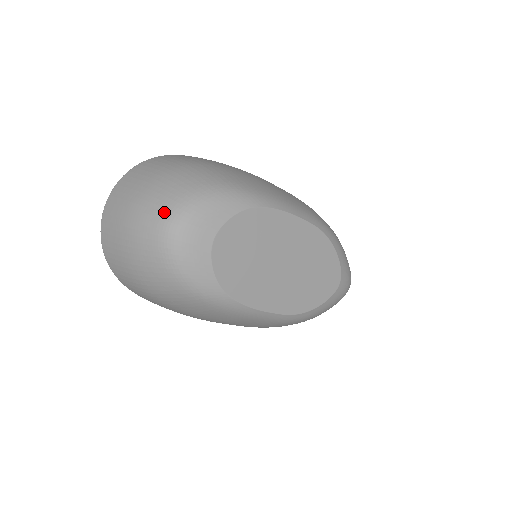
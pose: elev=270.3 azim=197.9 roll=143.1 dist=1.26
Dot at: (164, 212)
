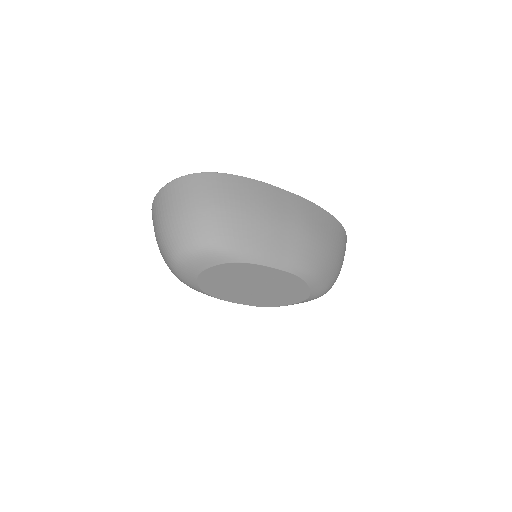
Dot at: (172, 247)
